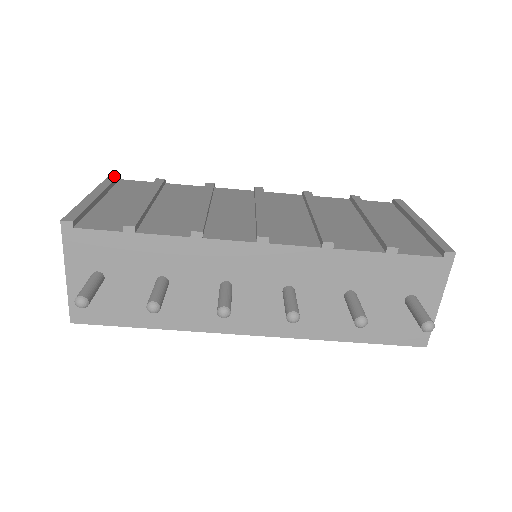
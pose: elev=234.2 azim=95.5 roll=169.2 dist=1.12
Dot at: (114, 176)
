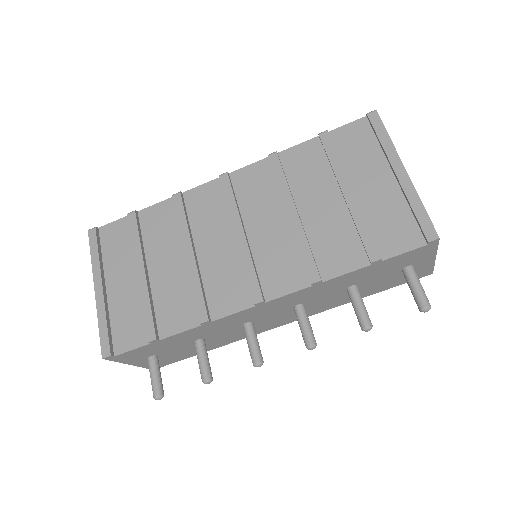
Dot at: (93, 235)
